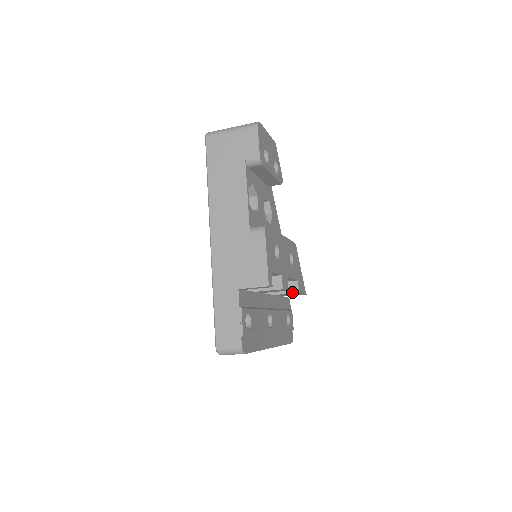
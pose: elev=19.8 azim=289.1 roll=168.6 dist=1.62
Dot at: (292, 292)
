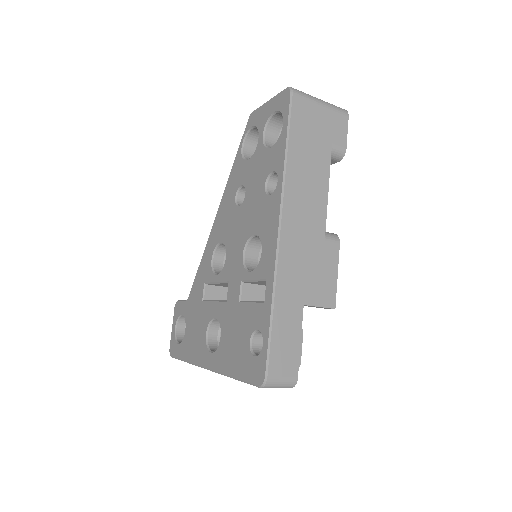
Dot at: occluded
